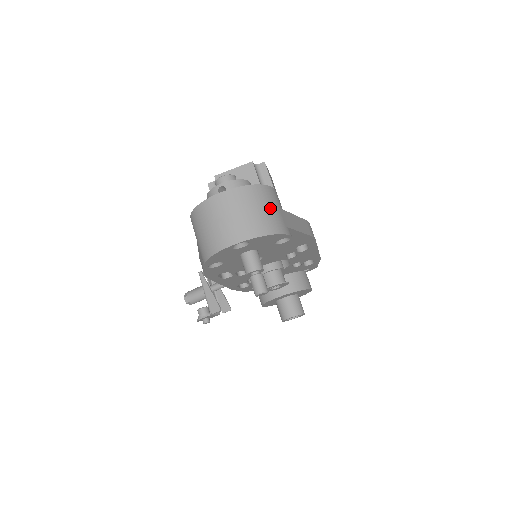
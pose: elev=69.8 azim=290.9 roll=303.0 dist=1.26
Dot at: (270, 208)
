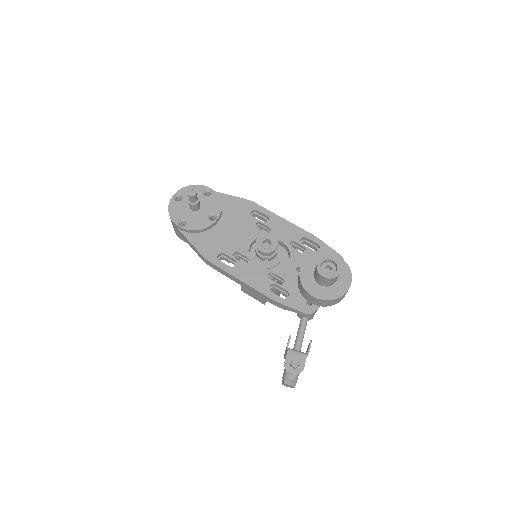
Dot at: occluded
